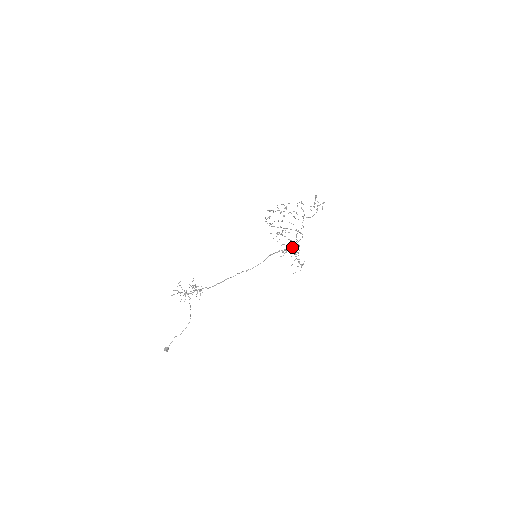
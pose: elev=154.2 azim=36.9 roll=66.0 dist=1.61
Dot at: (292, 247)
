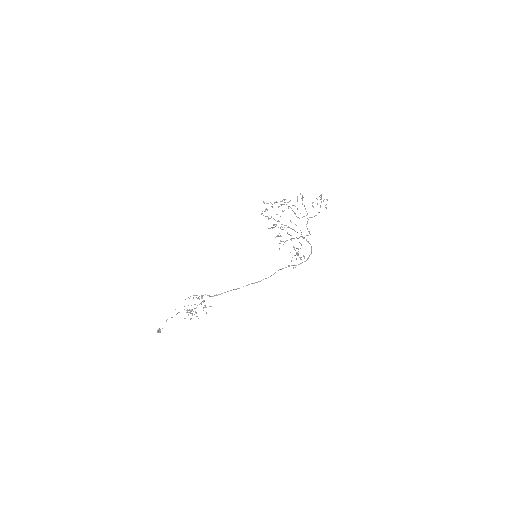
Dot at: occluded
